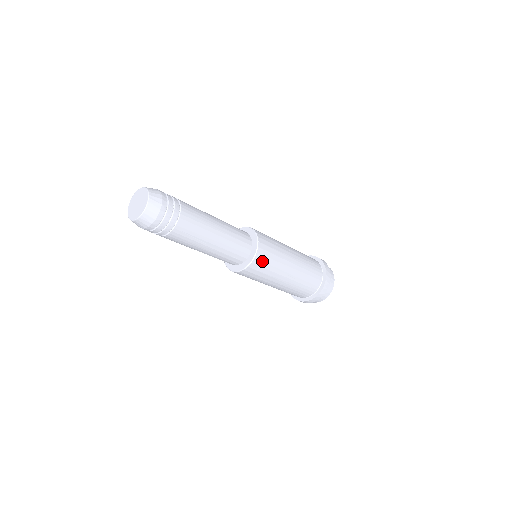
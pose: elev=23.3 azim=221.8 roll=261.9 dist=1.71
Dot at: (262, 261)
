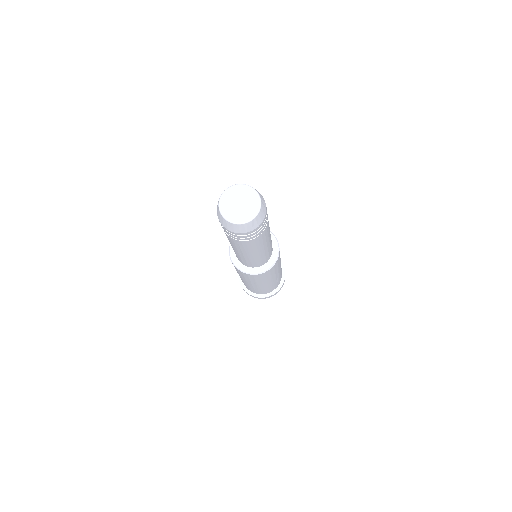
Dot at: (254, 277)
